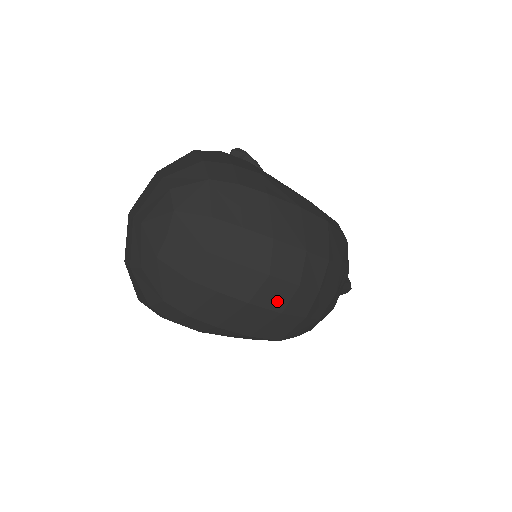
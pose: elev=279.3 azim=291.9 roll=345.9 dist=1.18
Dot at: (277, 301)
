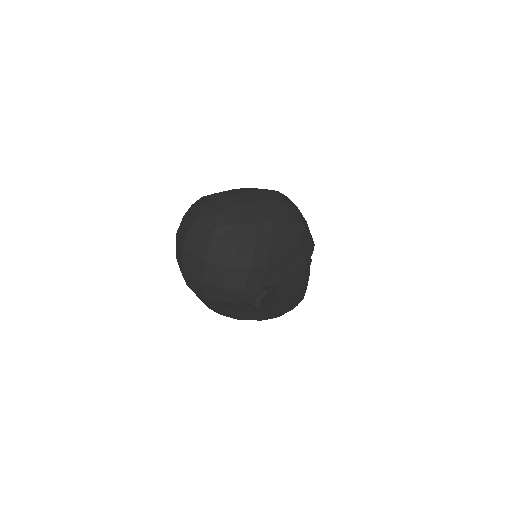
Dot at: (278, 198)
